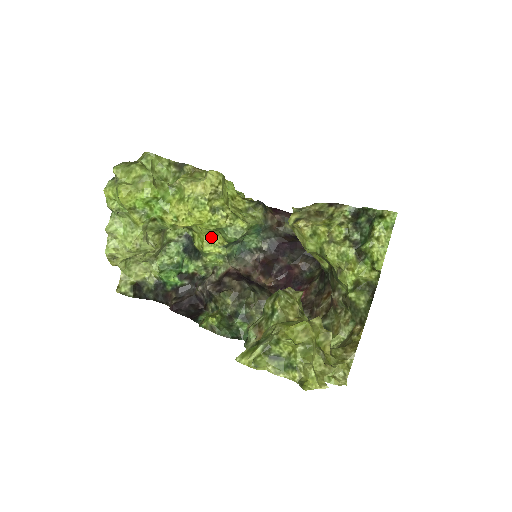
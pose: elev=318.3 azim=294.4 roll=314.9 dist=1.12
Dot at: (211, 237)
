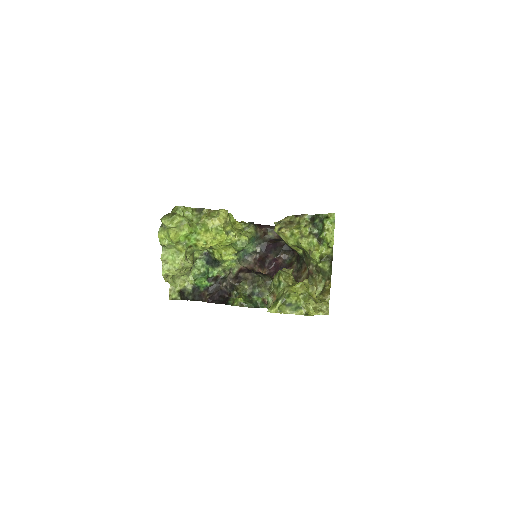
Dot at: (226, 250)
